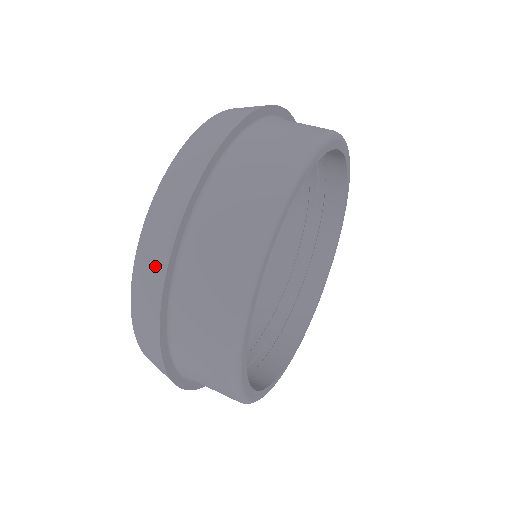
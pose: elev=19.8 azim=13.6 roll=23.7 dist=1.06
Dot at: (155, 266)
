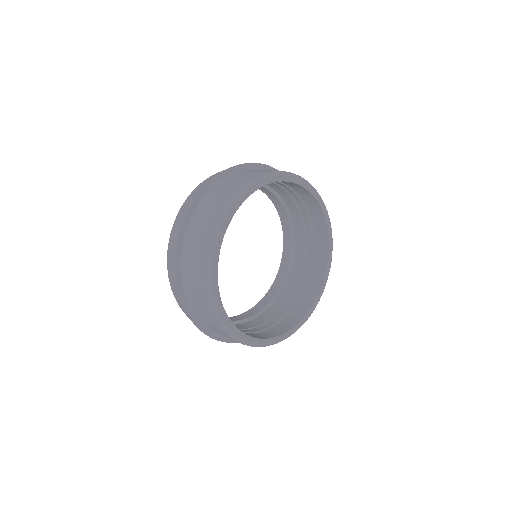
Dot at: (172, 268)
